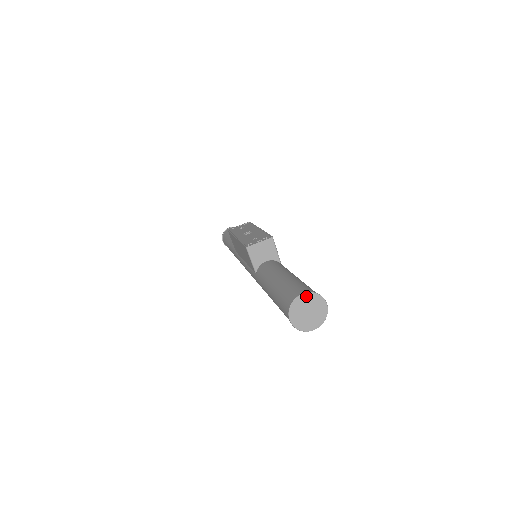
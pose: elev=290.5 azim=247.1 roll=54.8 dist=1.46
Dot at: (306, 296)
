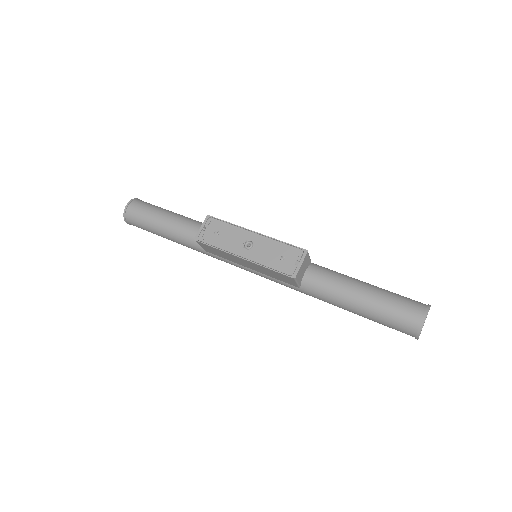
Dot at: occluded
